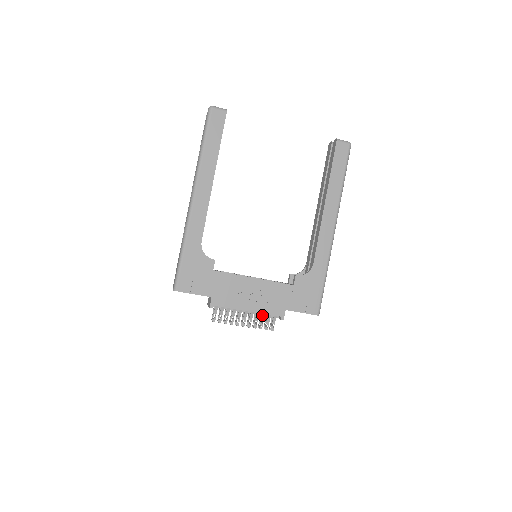
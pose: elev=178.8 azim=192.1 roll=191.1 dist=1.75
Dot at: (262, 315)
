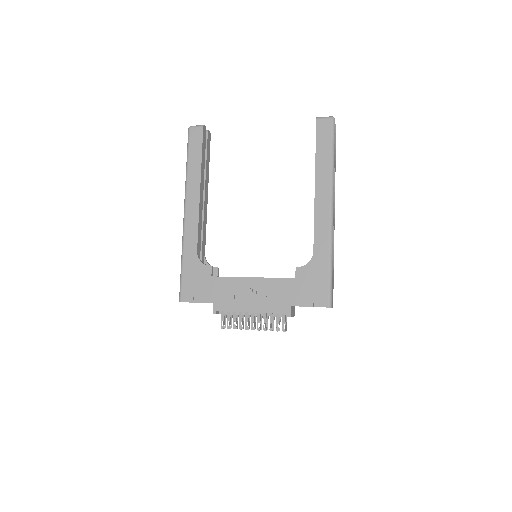
Dot at: (269, 315)
